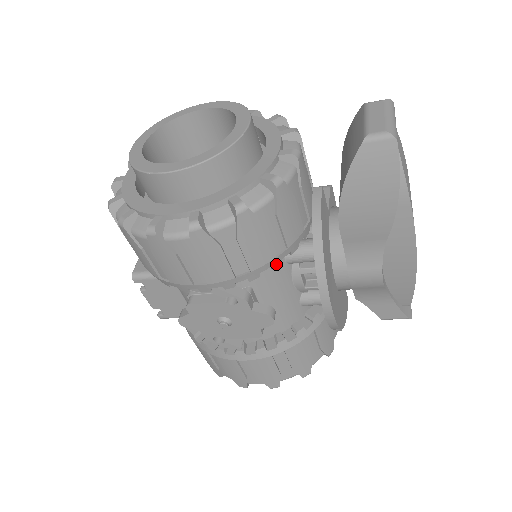
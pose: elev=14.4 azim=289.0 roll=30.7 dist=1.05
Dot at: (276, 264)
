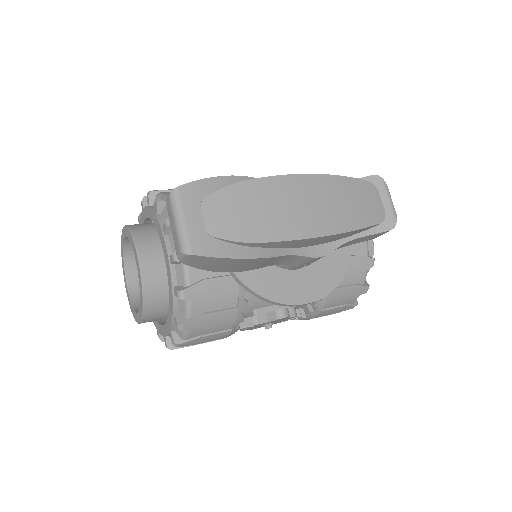
Dot at: (244, 306)
